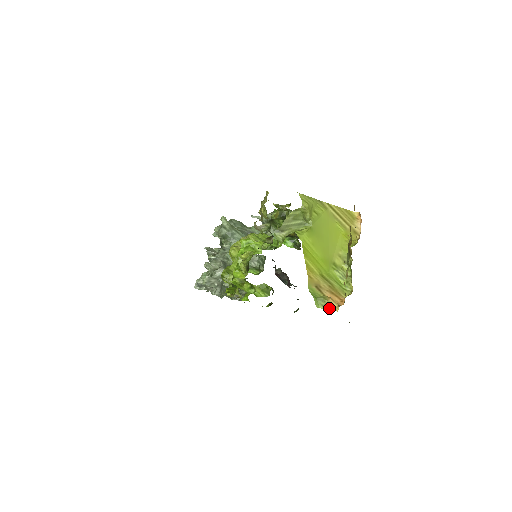
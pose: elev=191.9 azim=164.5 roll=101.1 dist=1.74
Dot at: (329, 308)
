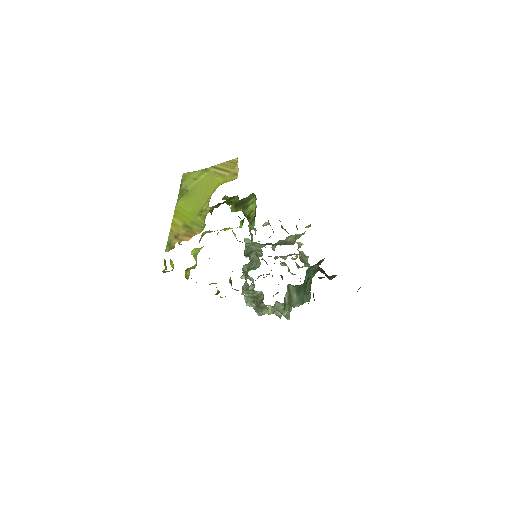
Dot at: (172, 248)
